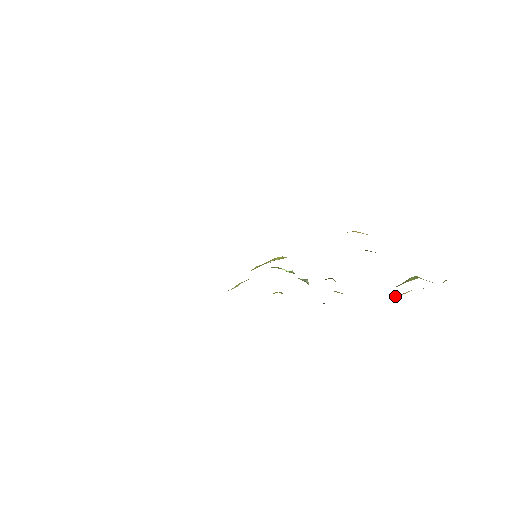
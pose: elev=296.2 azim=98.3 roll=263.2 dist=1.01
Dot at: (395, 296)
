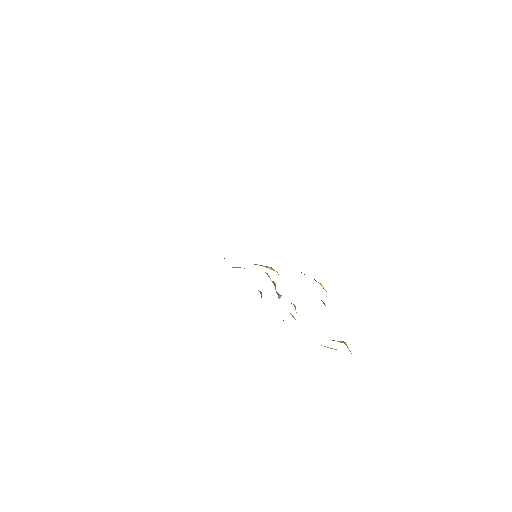
Dot at: occluded
